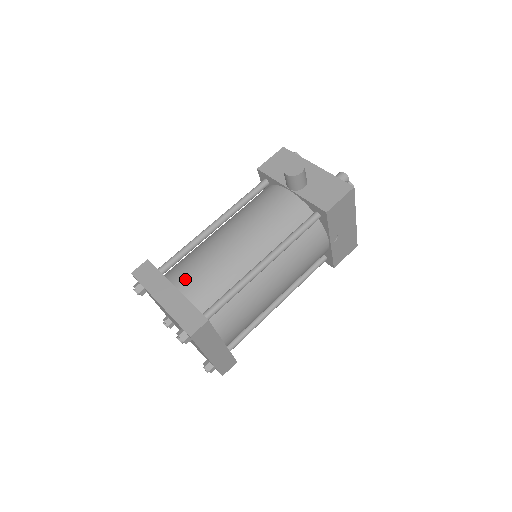
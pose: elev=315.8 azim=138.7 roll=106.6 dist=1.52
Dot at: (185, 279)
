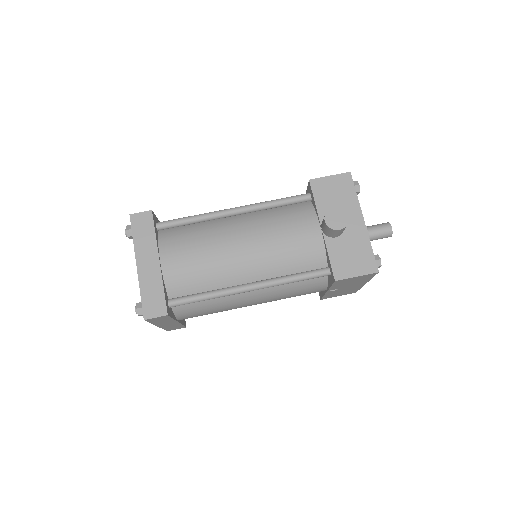
Dot at: (172, 257)
